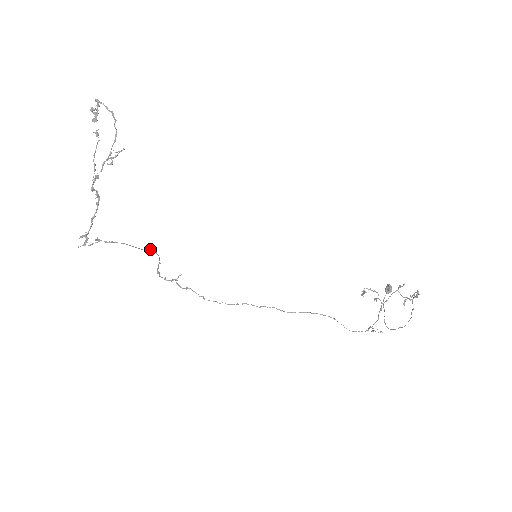
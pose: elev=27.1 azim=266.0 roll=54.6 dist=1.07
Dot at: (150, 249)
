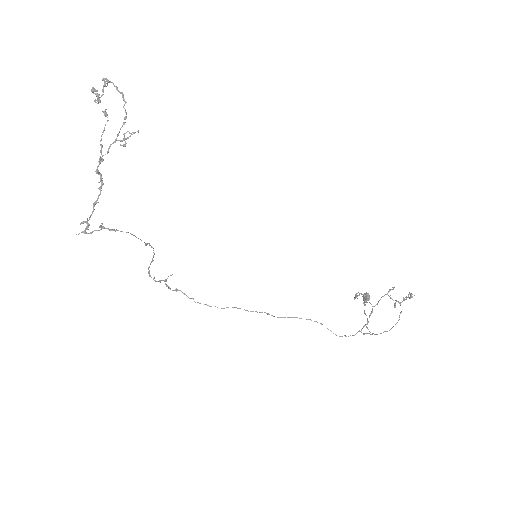
Dot at: (149, 243)
